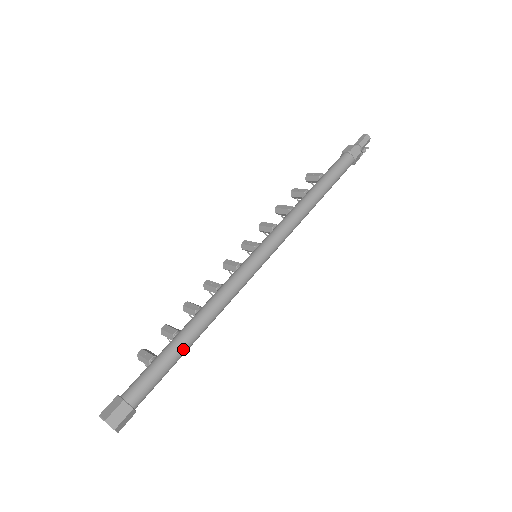
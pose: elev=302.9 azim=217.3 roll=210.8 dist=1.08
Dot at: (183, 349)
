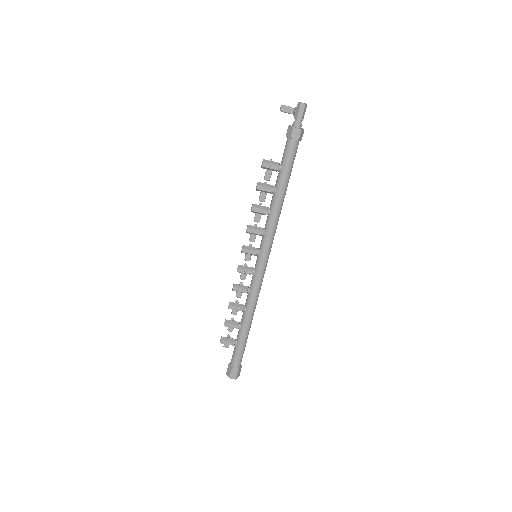
Dot at: occluded
